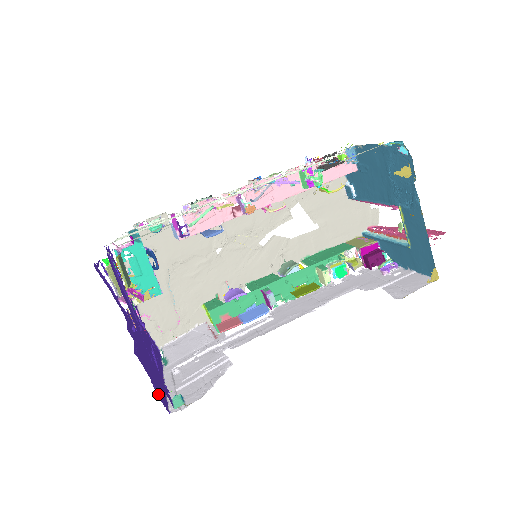
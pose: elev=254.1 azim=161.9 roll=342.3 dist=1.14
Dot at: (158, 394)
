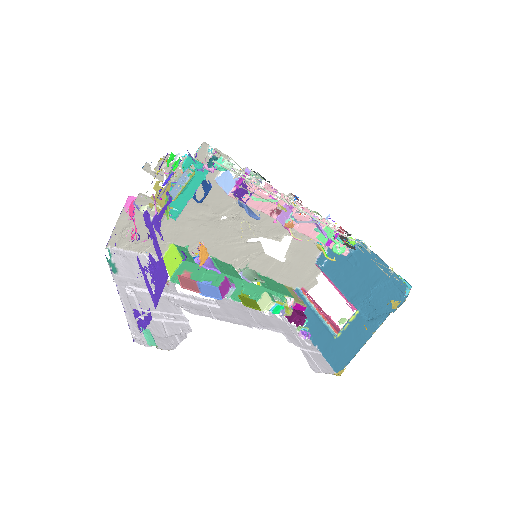
Dot at: occluded
